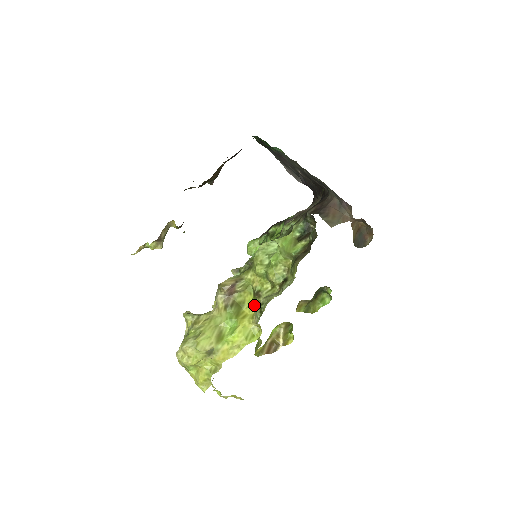
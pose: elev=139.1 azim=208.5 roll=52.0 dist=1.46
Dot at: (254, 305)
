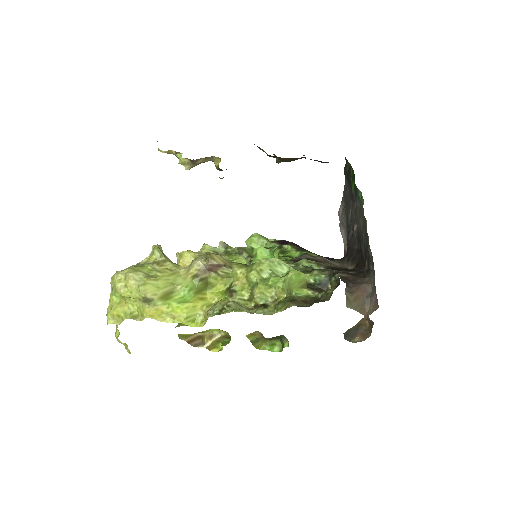
Dot at: (219, 297)
